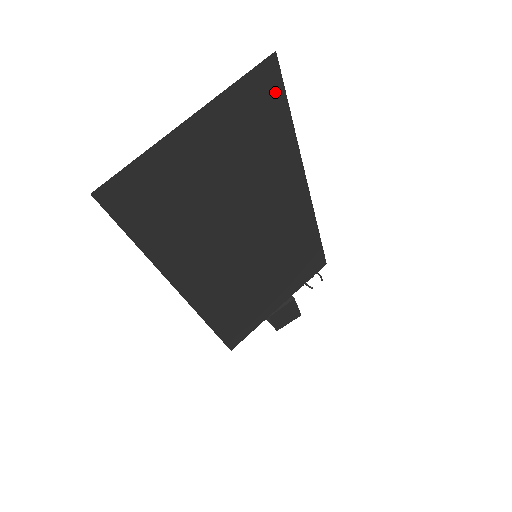
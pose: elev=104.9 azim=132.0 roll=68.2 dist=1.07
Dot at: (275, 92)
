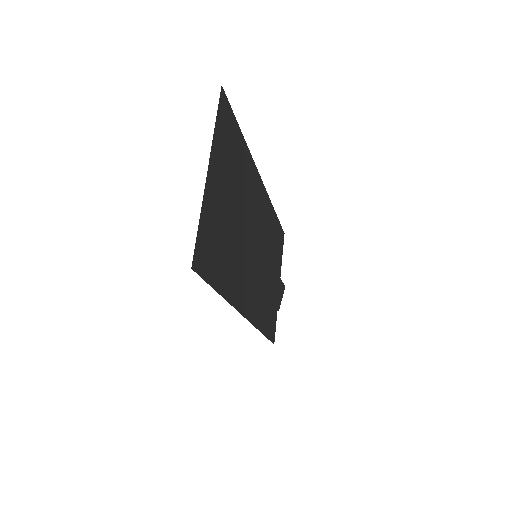
Dot at: (230, 117)
